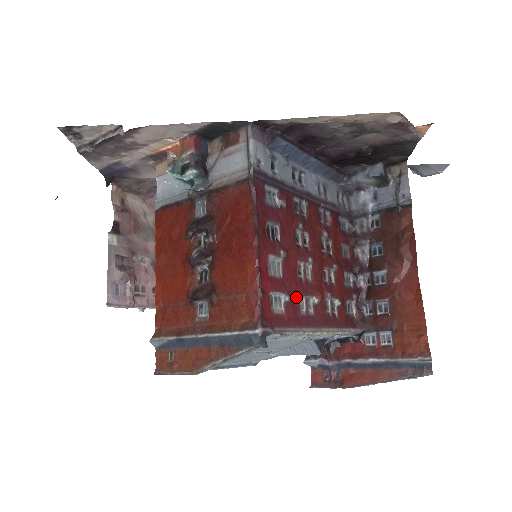
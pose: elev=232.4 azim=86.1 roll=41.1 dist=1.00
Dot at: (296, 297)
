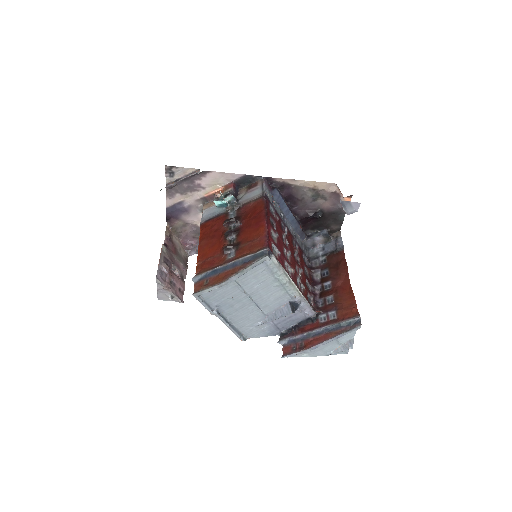
Dot at: (283, 259)
